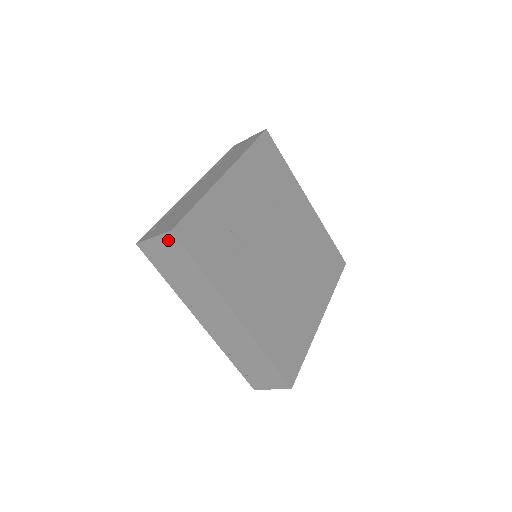
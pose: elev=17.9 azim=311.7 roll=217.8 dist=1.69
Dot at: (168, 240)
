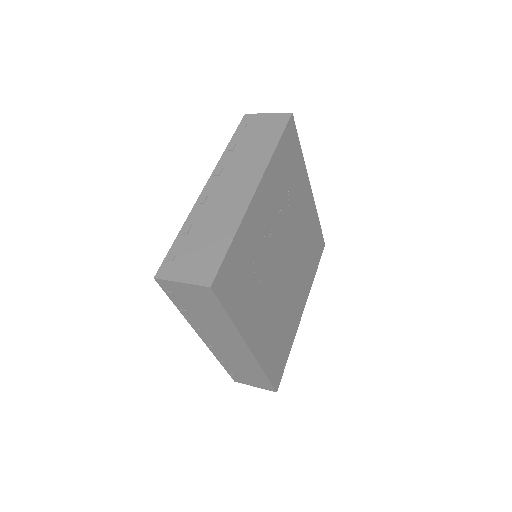
Dot at: (201, 290)
